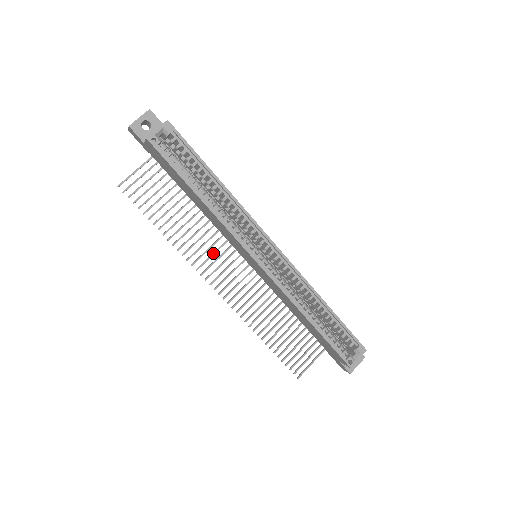
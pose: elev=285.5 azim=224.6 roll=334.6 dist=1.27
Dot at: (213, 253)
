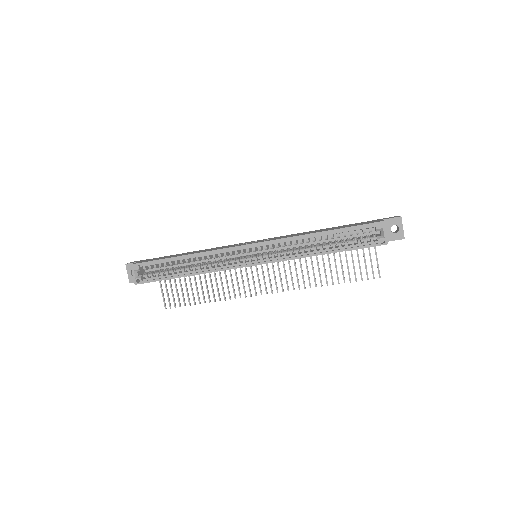
Dot at: occluded
